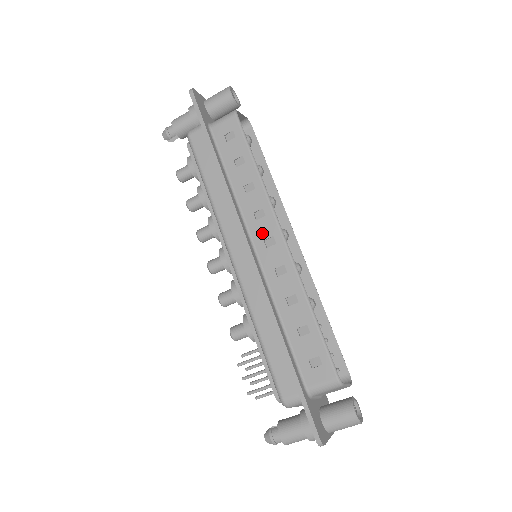
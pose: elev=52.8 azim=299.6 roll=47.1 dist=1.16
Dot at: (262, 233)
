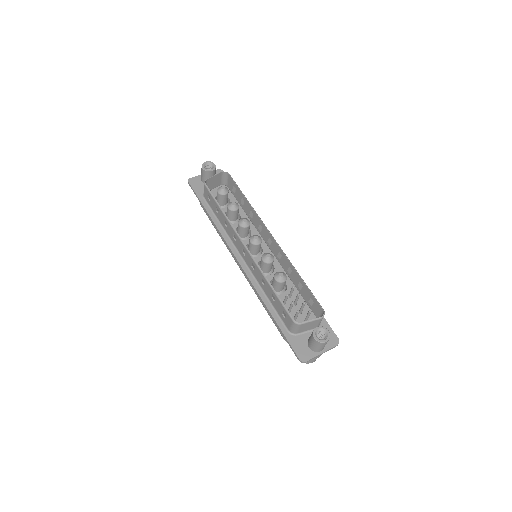
Dot at: (240, 248)
